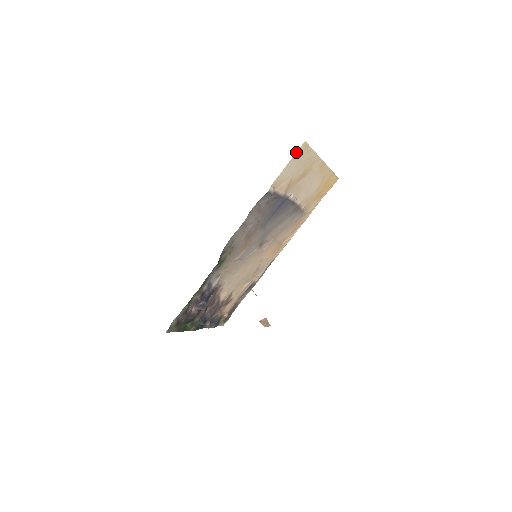
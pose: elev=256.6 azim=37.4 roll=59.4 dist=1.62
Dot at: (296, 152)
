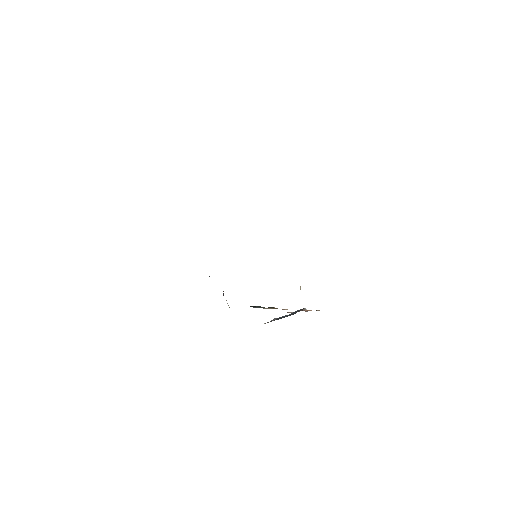
Dot at: occluded
